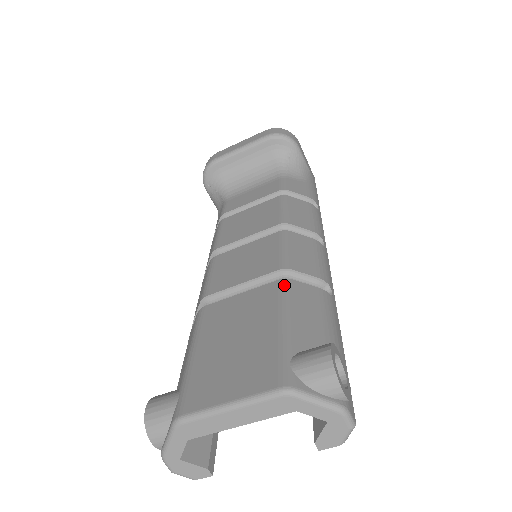
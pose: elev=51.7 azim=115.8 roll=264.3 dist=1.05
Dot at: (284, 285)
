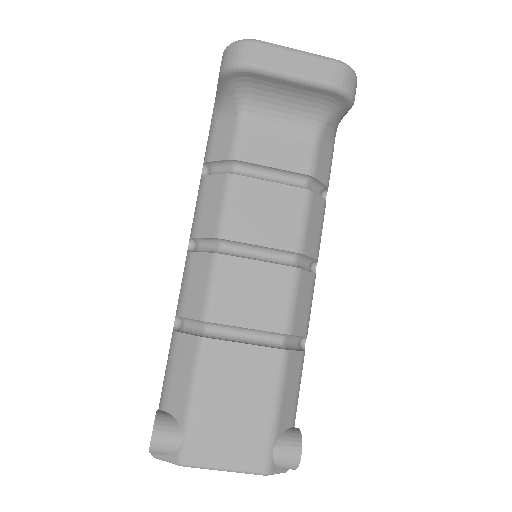
Dot at: (284, 359)
